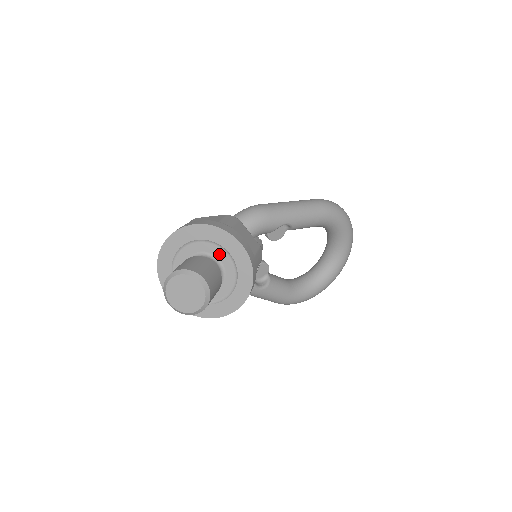
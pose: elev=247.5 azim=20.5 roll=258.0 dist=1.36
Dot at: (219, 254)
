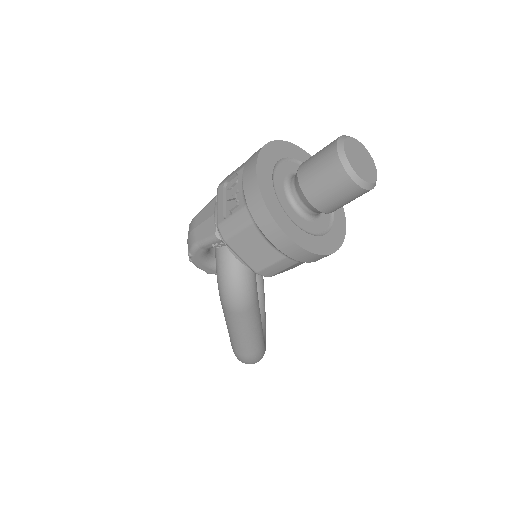
Dot at: occluded
